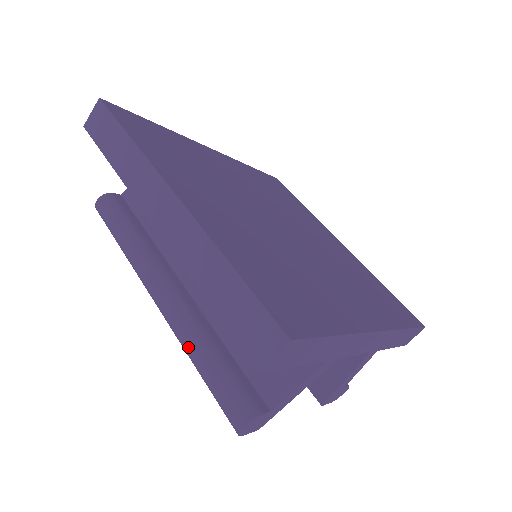
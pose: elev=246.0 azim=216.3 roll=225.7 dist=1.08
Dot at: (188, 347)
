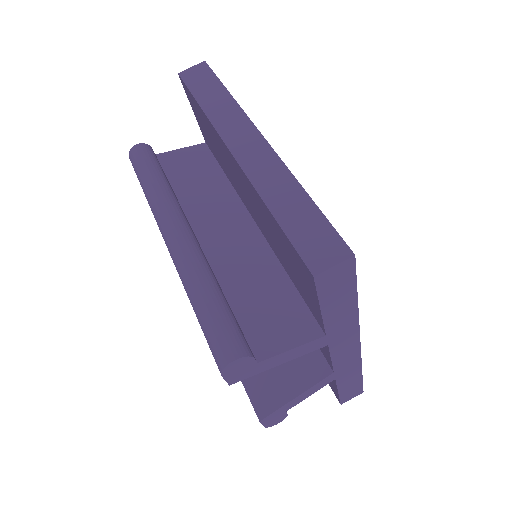
Dot at: (194, 279)
